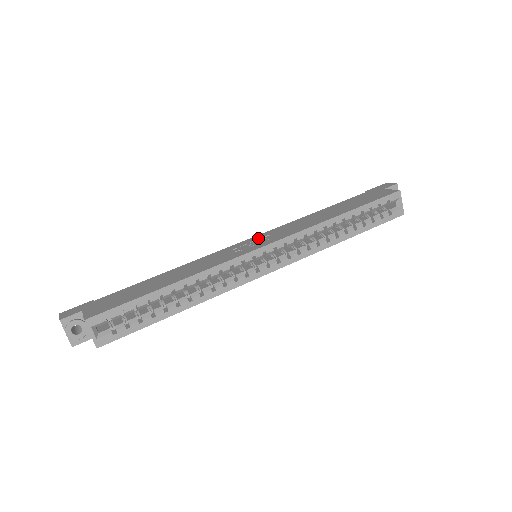
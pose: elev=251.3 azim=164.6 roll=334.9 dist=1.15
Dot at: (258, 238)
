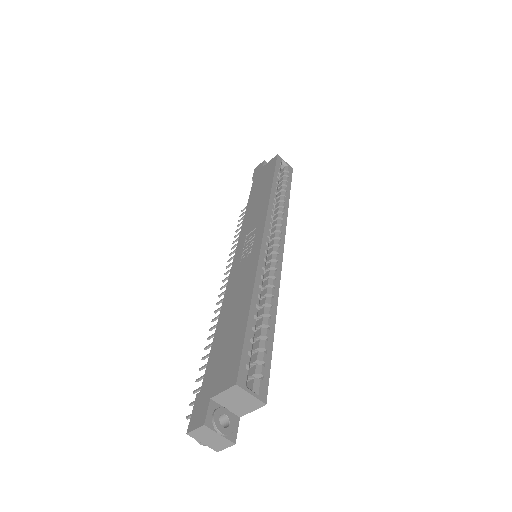
Dot at: (243, 243)
